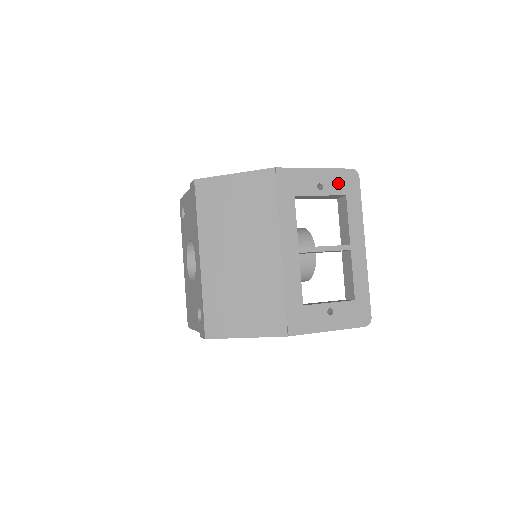
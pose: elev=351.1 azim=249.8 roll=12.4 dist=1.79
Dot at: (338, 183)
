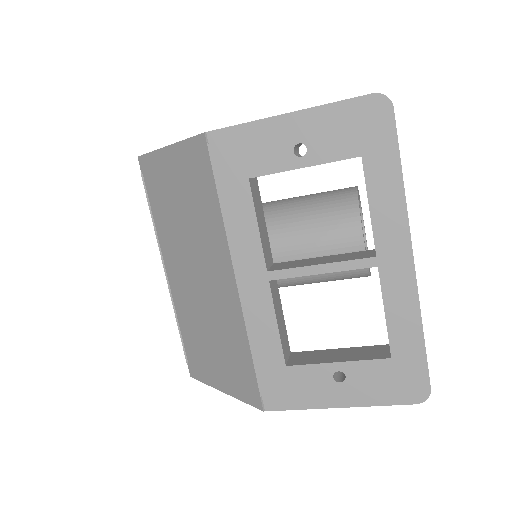
Dot at: (341, 133)
